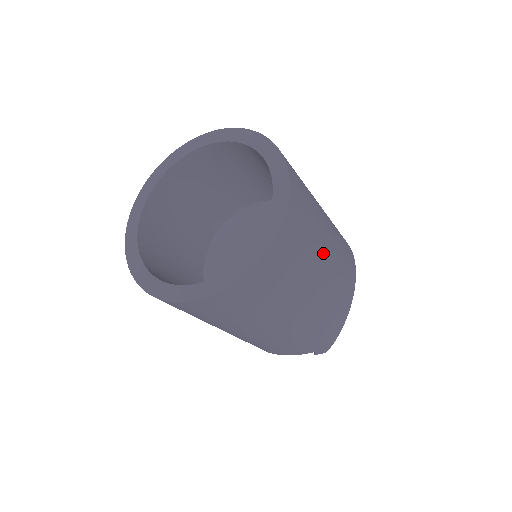
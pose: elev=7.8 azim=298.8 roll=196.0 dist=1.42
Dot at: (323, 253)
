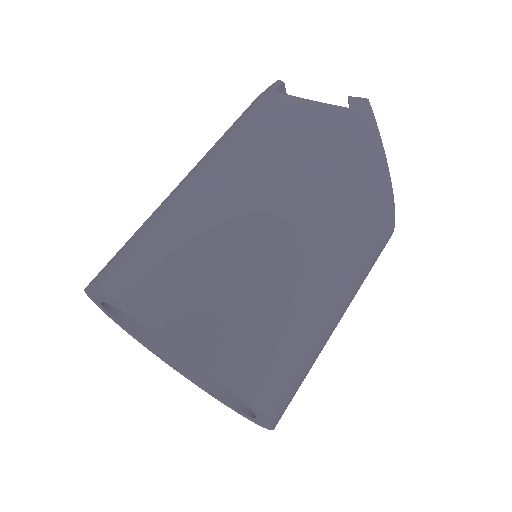
Dot at: (334, 328)
